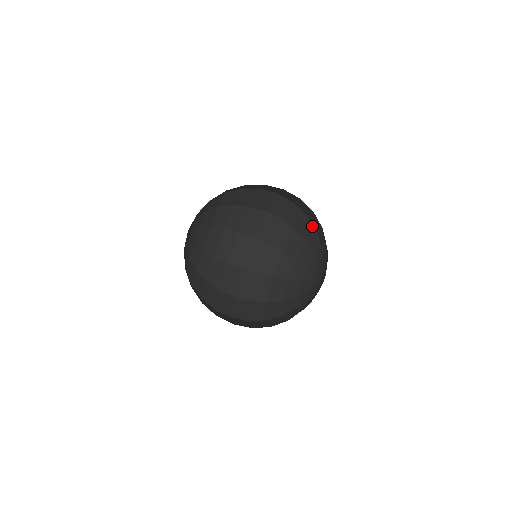
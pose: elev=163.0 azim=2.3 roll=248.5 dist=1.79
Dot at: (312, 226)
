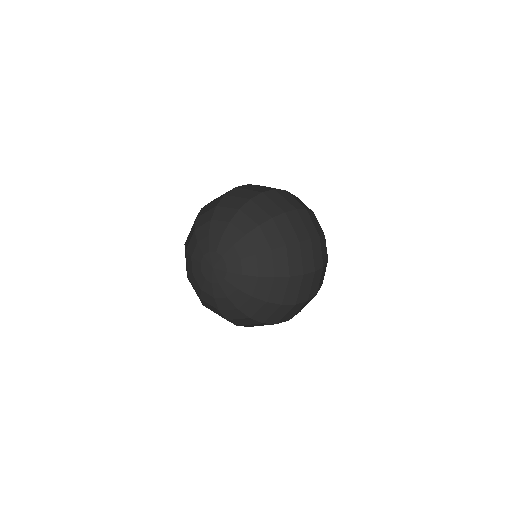
Dot at: (313, 214)
